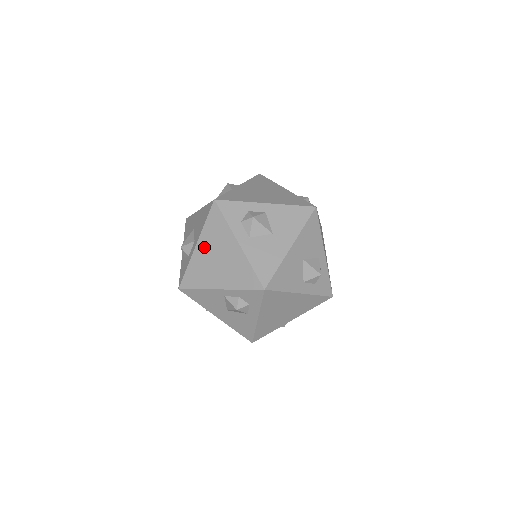
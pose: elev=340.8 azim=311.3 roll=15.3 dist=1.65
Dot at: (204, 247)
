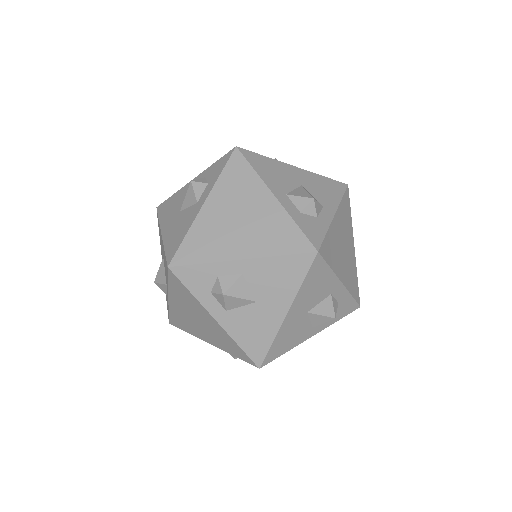
Dot at: occluded
